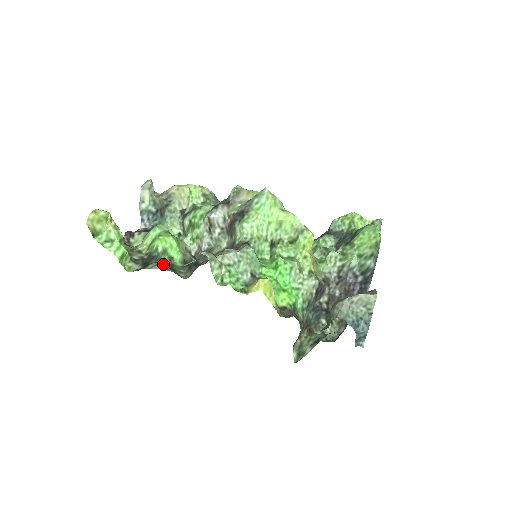
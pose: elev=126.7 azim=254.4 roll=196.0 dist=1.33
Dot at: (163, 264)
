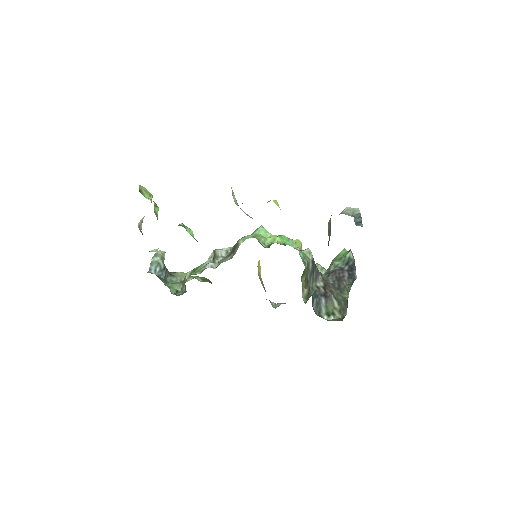
Dot at: occluded
